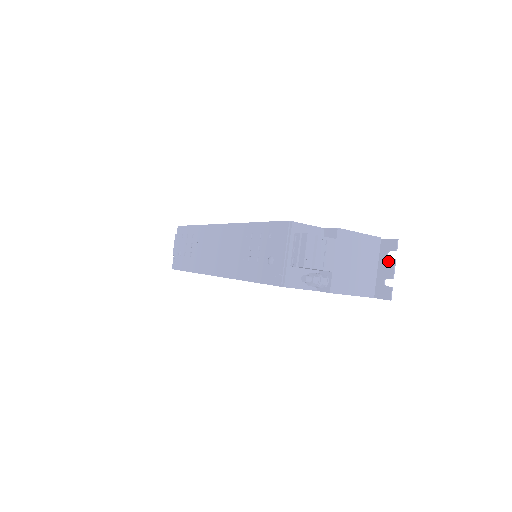
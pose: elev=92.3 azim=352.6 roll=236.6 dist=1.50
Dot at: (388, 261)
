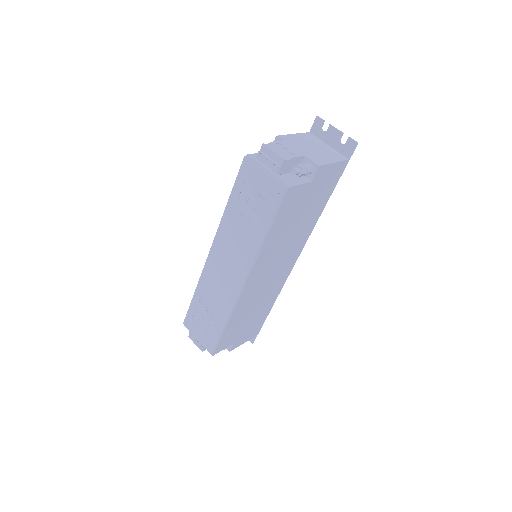
Dot at: (328, 132)
